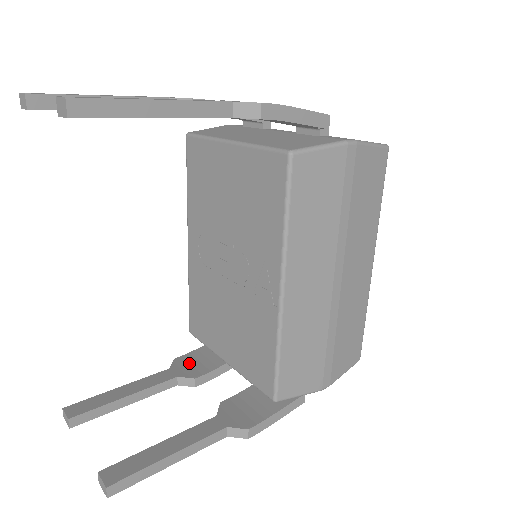
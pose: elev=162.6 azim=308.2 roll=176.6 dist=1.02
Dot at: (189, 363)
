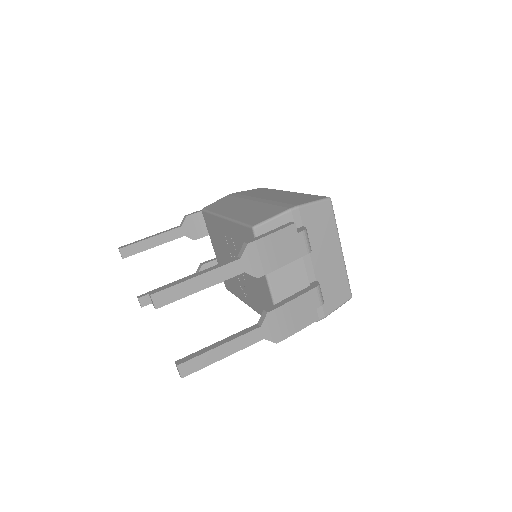
Dot at: (194, 224)
